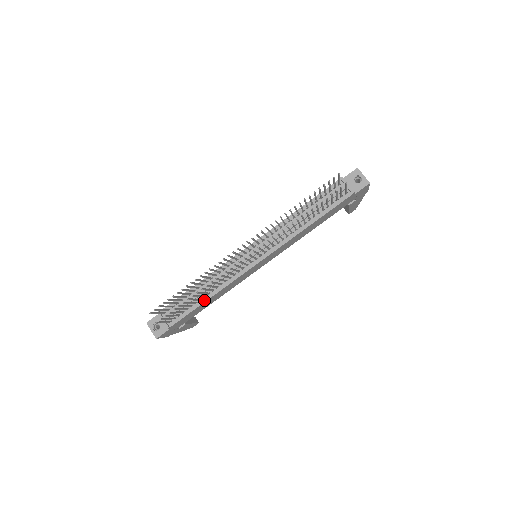
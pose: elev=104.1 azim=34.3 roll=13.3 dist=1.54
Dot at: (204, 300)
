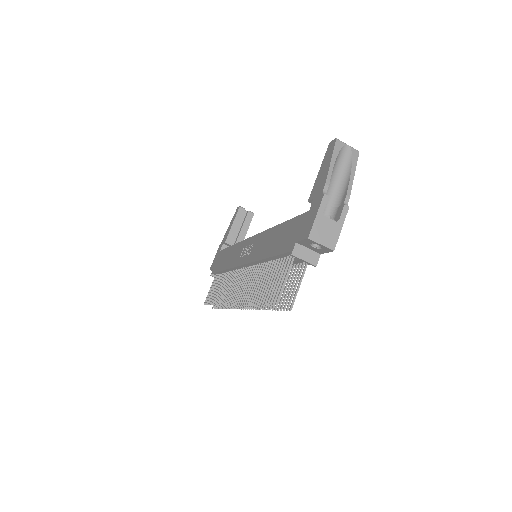
Dot at: occluded
